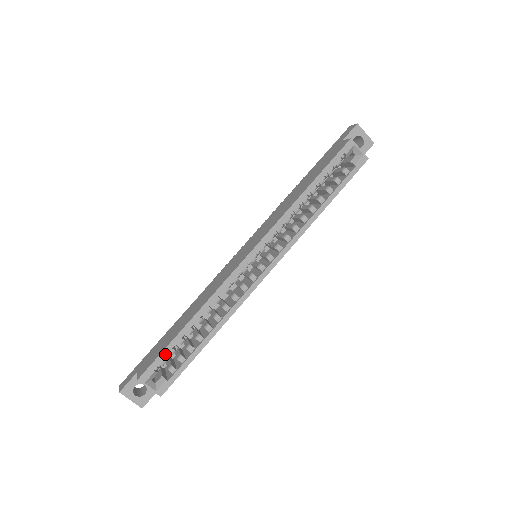
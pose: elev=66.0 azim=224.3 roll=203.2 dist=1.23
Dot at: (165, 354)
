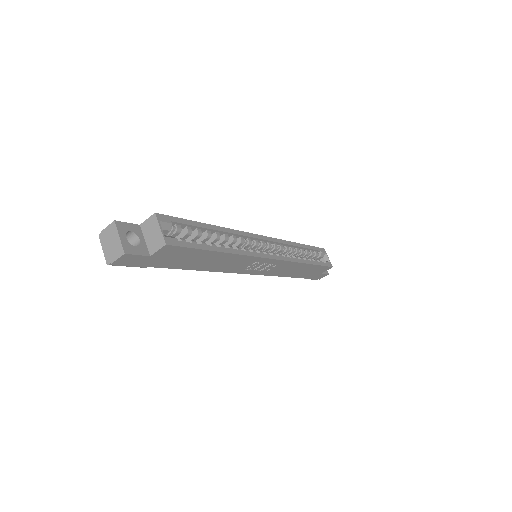
Dot at: (186, 223)
